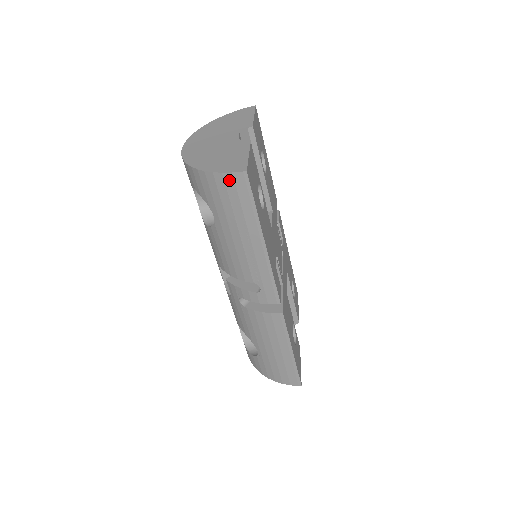
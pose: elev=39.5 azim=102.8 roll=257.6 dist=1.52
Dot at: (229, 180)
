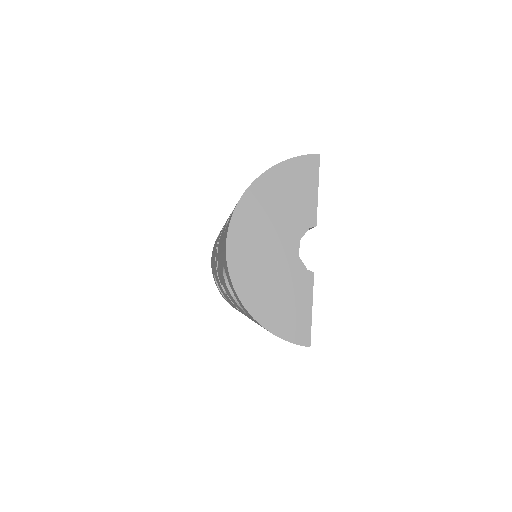
Dot at: occluded
